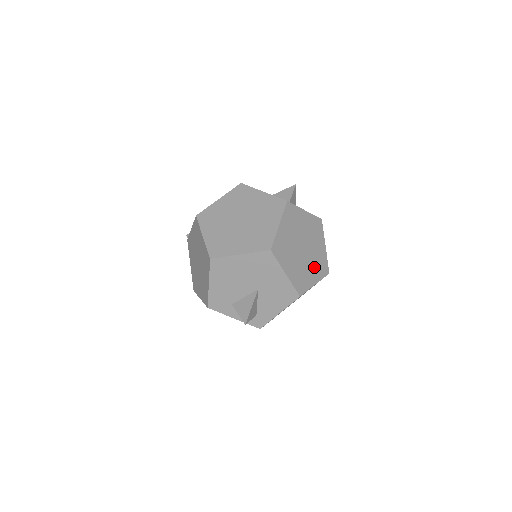
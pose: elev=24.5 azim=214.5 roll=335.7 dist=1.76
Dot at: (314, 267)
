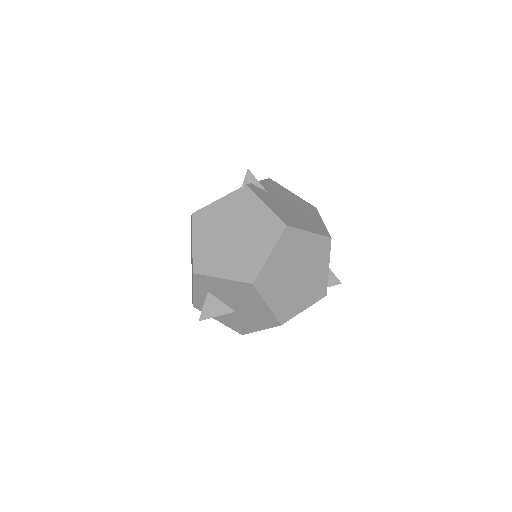
Dot at: occluded
